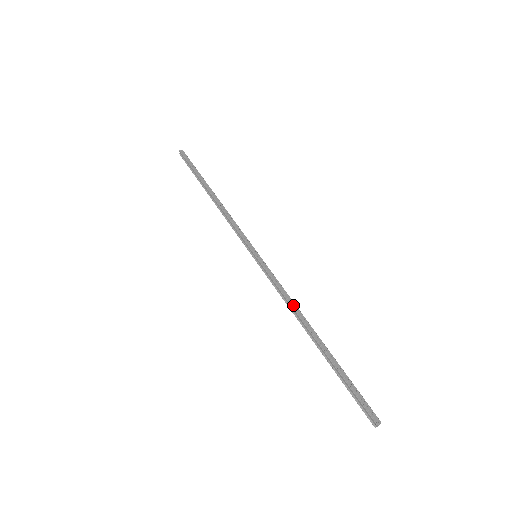
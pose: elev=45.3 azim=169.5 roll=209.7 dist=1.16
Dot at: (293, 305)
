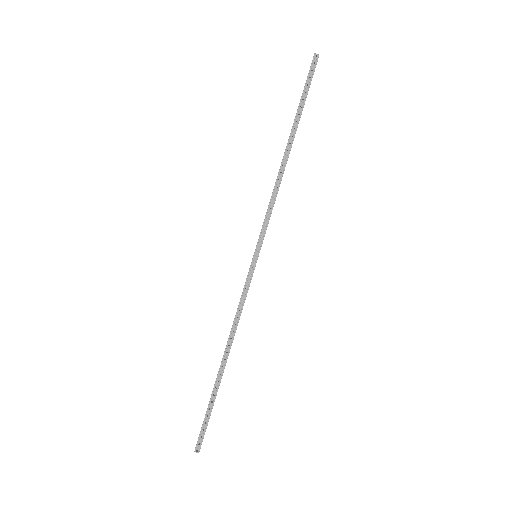
Dot at: (234, 327)
